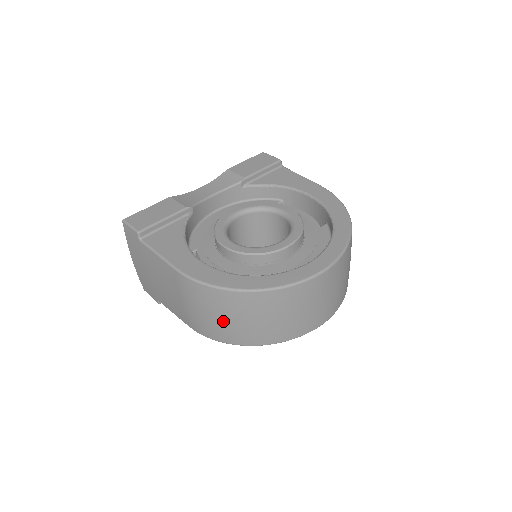
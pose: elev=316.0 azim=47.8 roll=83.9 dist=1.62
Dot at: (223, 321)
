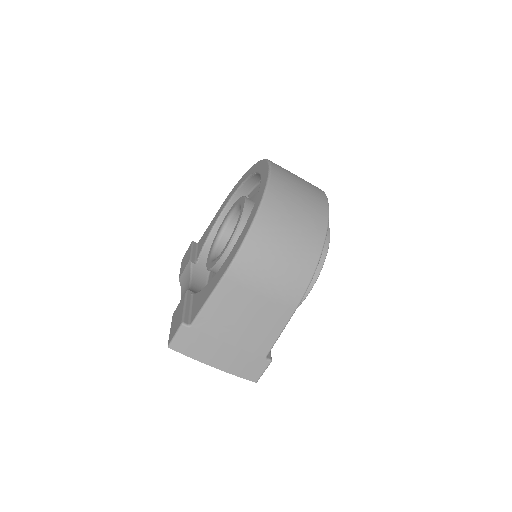
Dot at: (287, 250)
